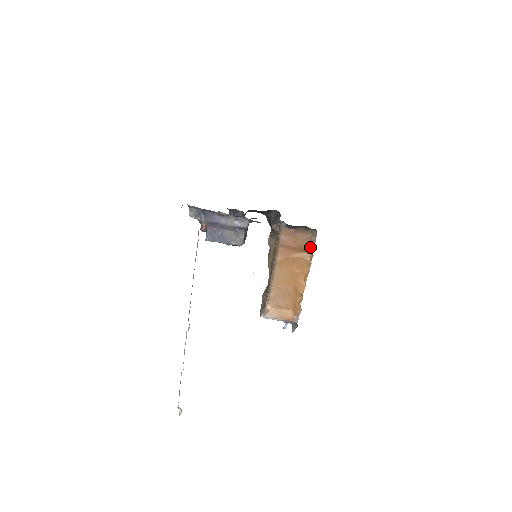
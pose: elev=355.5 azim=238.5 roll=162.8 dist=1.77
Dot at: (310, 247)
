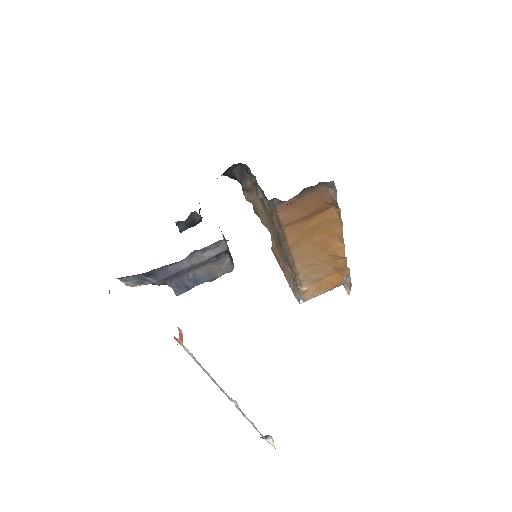
Dot at: (331, 203)
